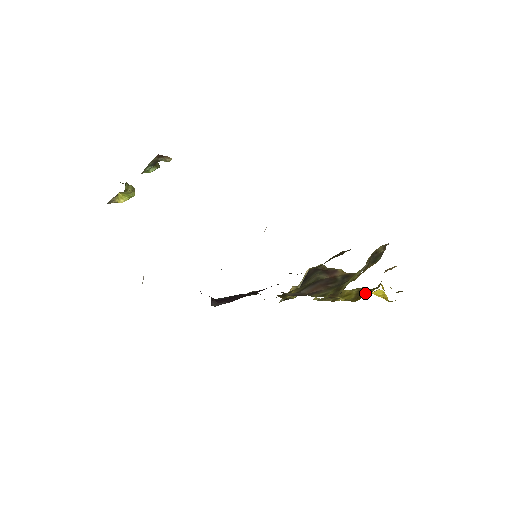
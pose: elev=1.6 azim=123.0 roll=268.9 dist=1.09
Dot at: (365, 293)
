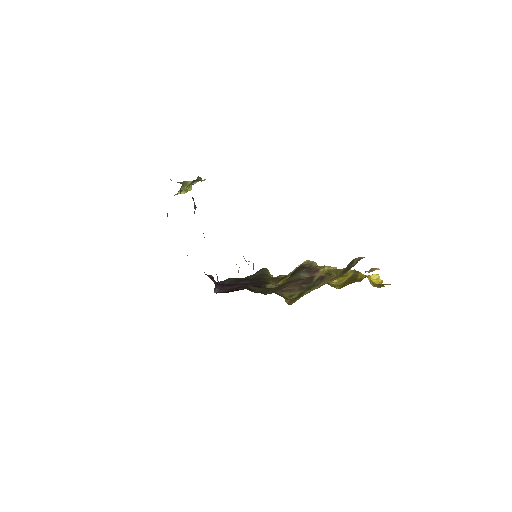
Dot at: (350, 282)
